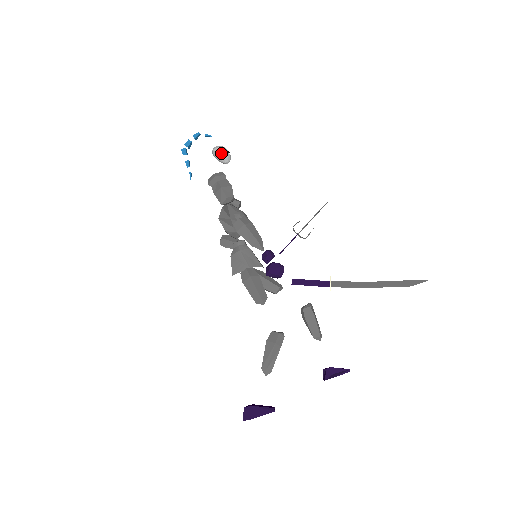
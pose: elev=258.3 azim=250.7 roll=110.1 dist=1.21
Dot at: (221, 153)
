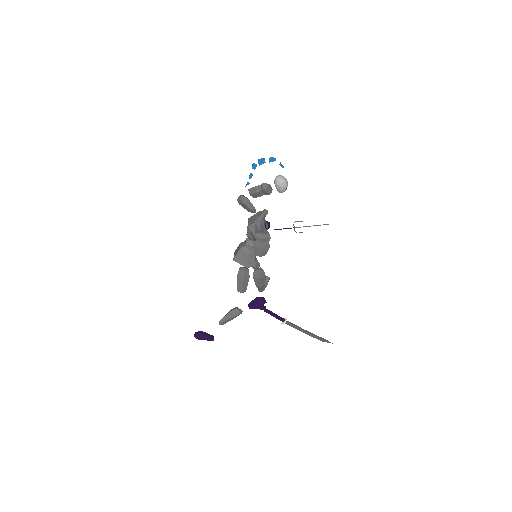
Dot at: (281, 188)
